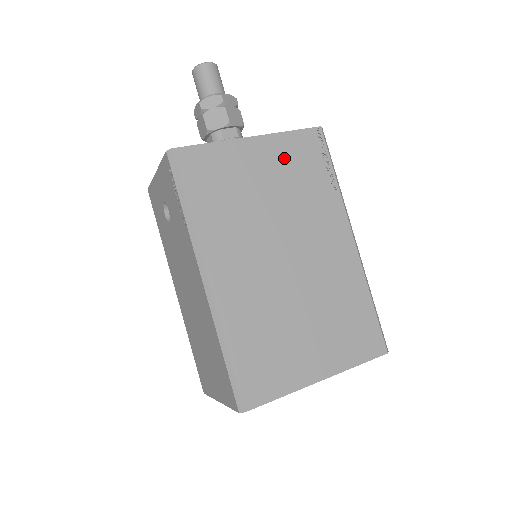
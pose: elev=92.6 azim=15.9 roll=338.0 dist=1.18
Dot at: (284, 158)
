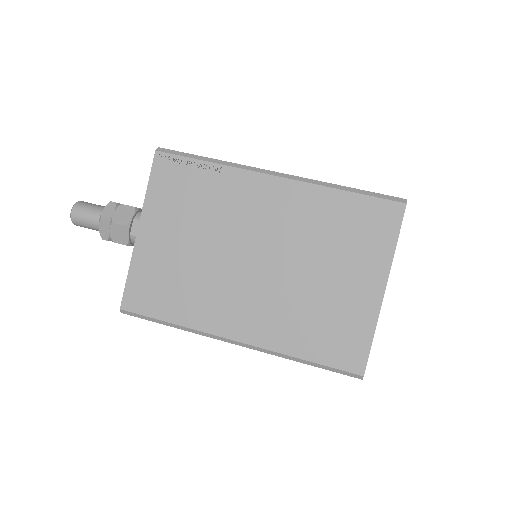
Dot at: (168, 209)
